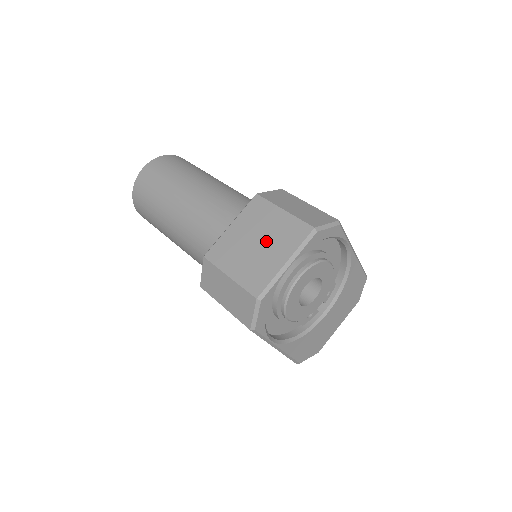
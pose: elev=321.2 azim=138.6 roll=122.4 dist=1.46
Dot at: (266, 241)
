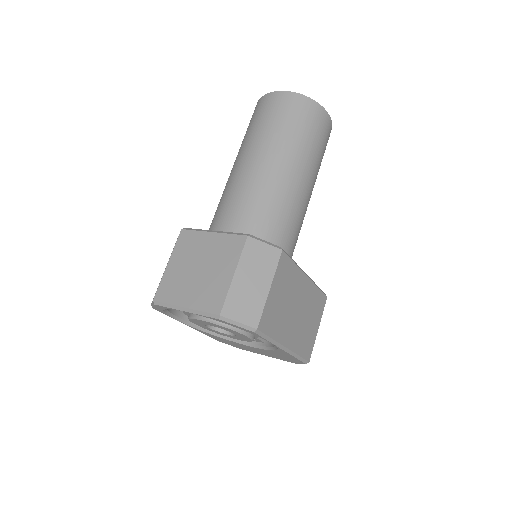
Dot at: (201, 277)
